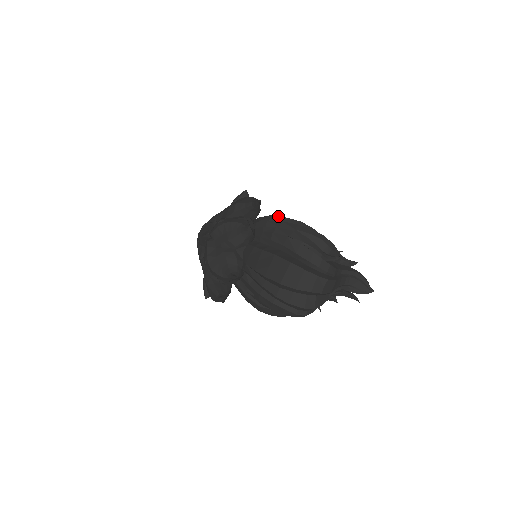
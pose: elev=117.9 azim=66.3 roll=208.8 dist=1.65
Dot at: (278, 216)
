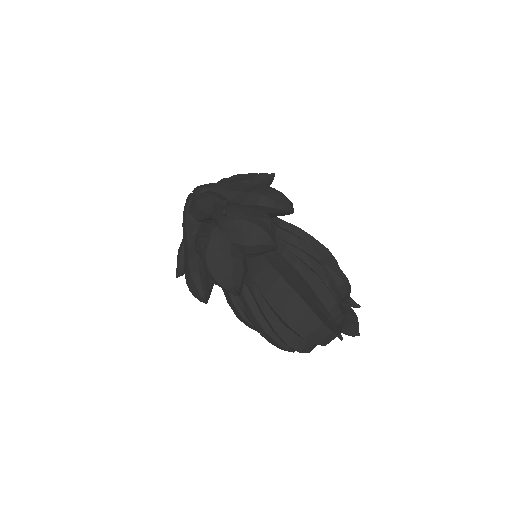
Dot at: (306, 232)
